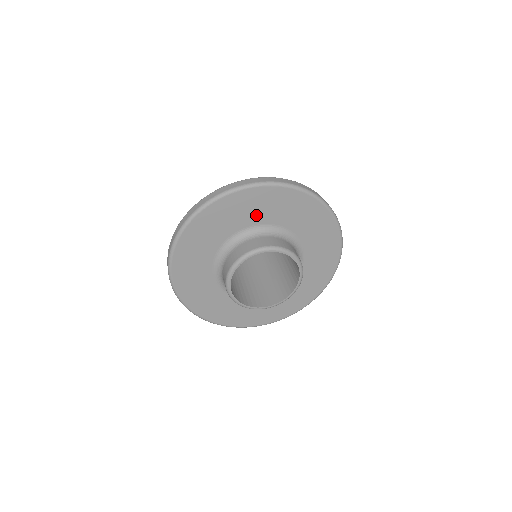
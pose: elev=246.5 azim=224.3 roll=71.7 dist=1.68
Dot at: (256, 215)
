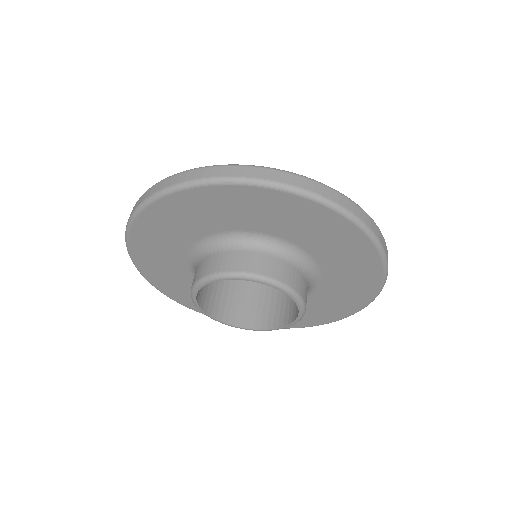
Dot at: (324, 249)
